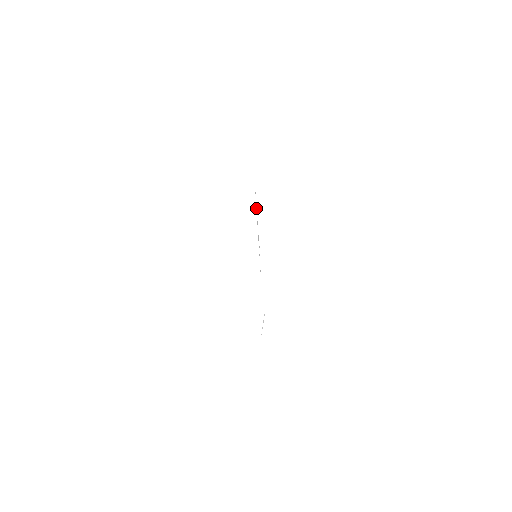
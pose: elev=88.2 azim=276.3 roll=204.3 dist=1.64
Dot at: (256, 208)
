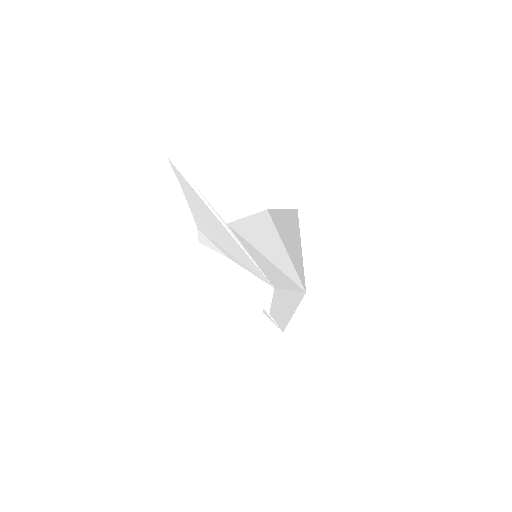
Dot at: (217, 214)
